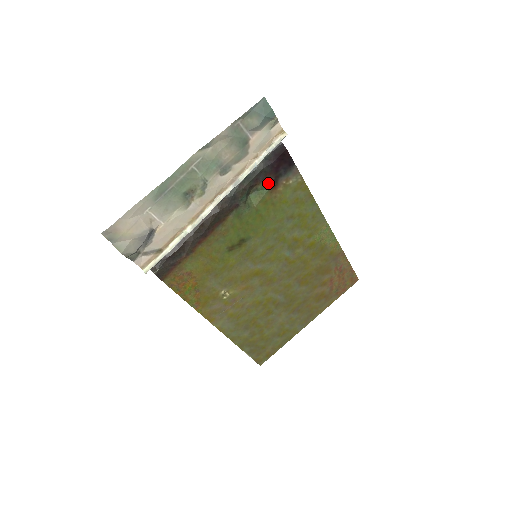
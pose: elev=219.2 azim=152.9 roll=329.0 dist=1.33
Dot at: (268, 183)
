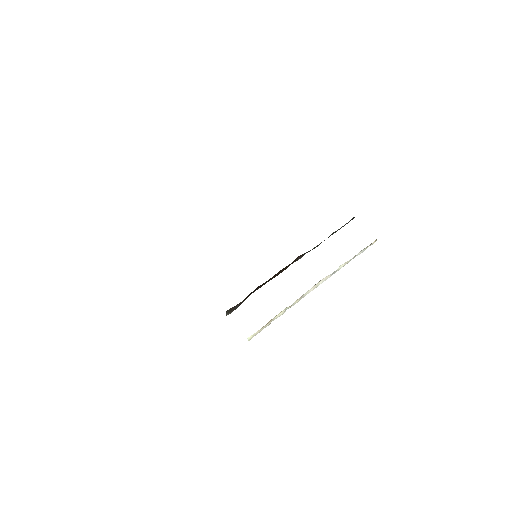
Dot at: occluded
